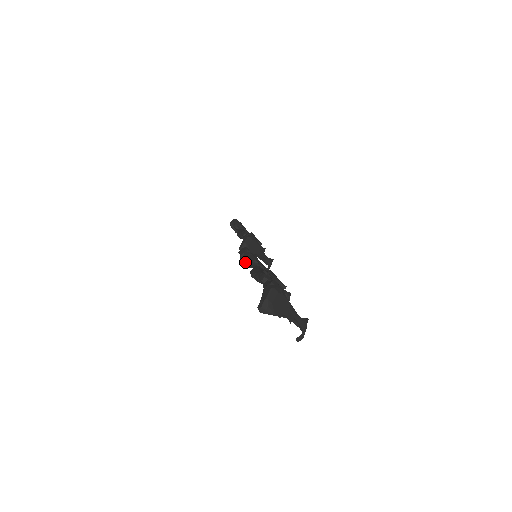
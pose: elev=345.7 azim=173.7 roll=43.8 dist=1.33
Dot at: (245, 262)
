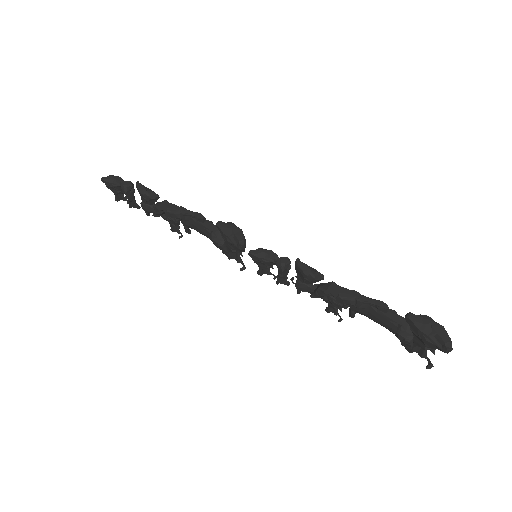
Dot at: (285, 271)
